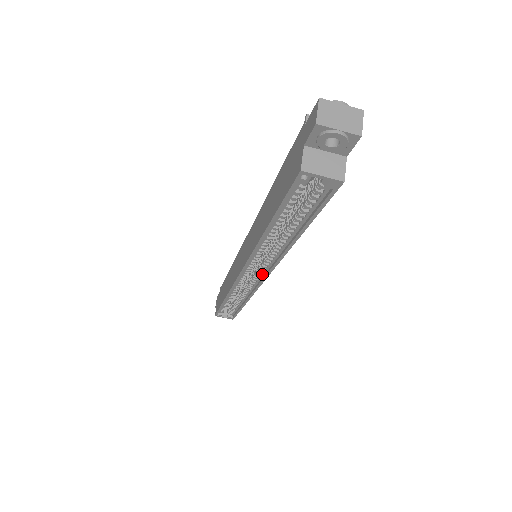
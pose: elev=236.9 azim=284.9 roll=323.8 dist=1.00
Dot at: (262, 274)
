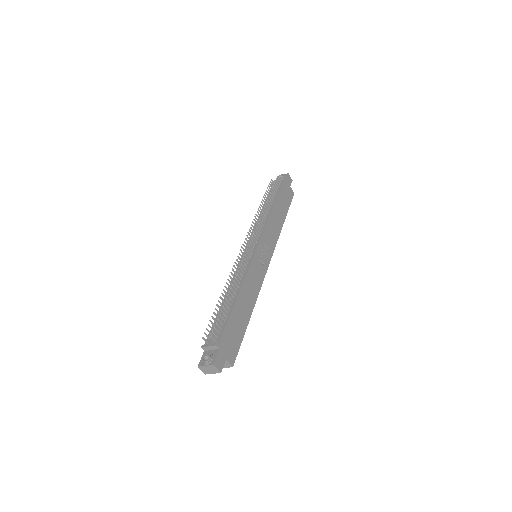
Dot at: occluded
